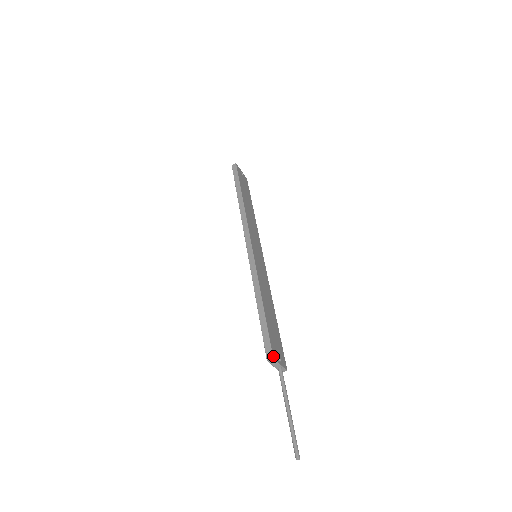
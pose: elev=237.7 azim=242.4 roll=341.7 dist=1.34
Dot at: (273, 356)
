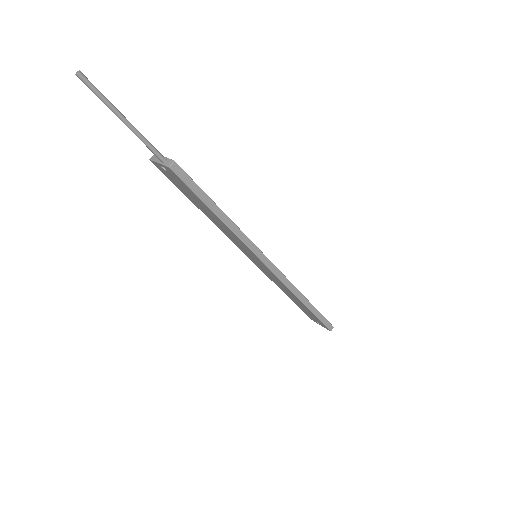
Dot at: occluded
